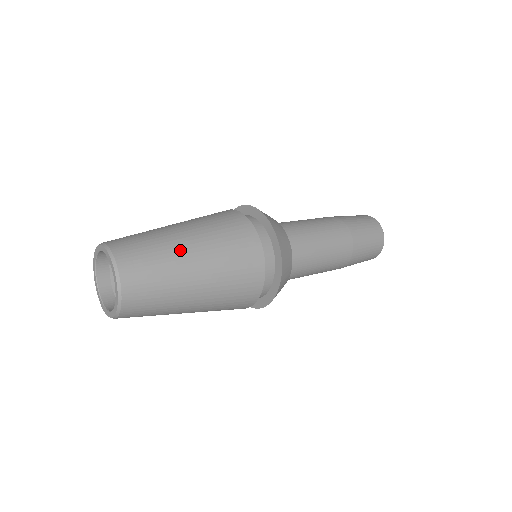
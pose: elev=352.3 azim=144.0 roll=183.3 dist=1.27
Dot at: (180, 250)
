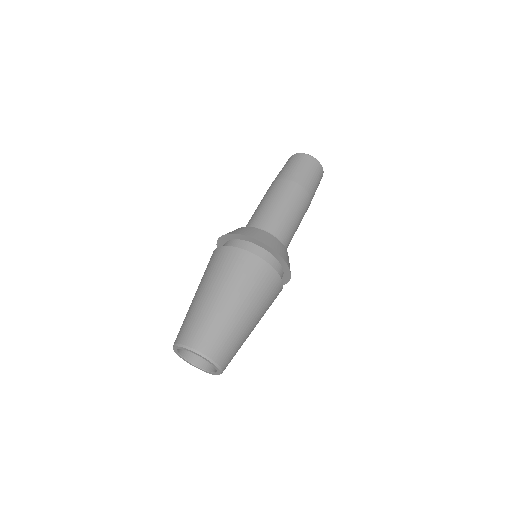
Dot at: (216, 306)
